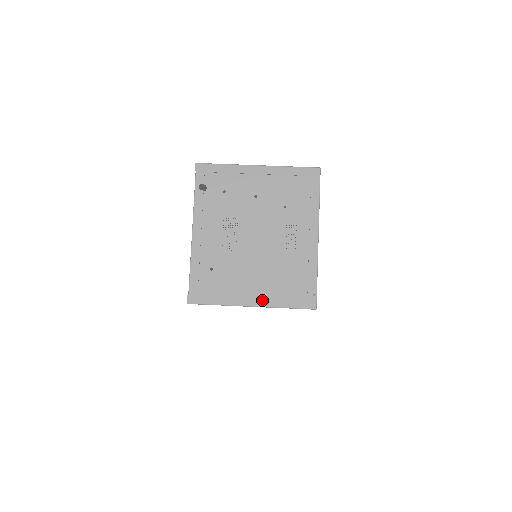
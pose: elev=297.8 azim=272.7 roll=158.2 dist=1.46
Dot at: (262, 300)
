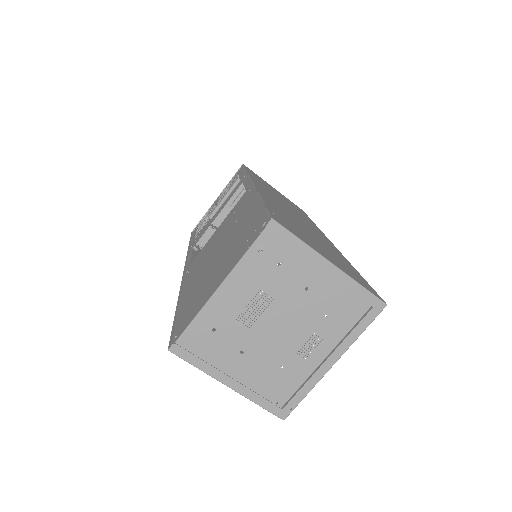
Dot at: (242, 387)
